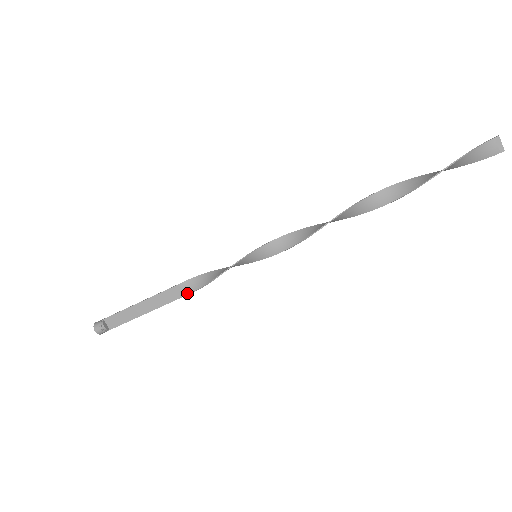
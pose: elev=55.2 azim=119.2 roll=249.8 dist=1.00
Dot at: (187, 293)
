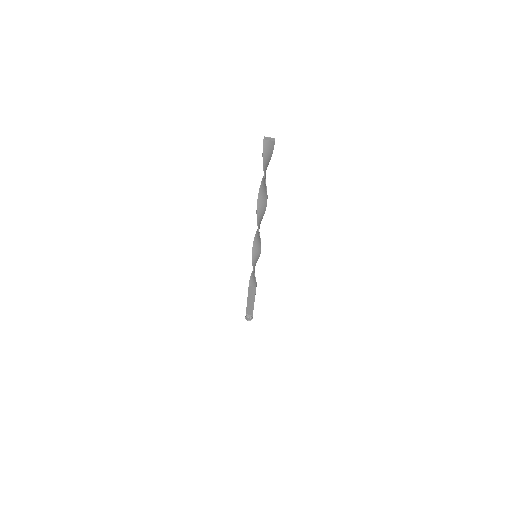
Dot at: (255, 286)
